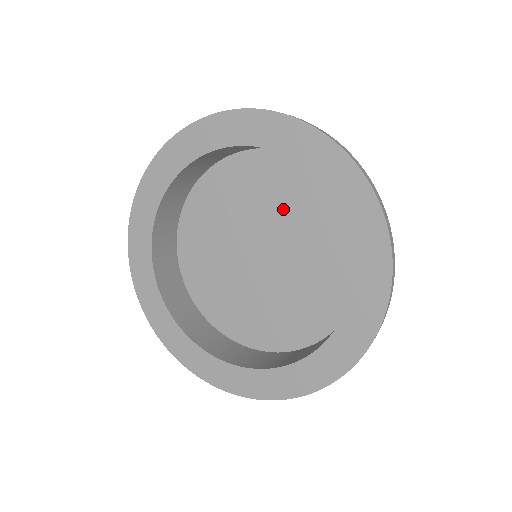
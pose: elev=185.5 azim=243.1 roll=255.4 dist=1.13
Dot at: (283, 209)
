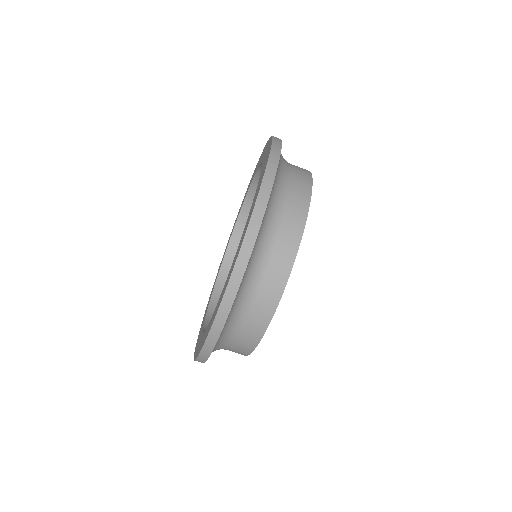
Dot at: occluded
